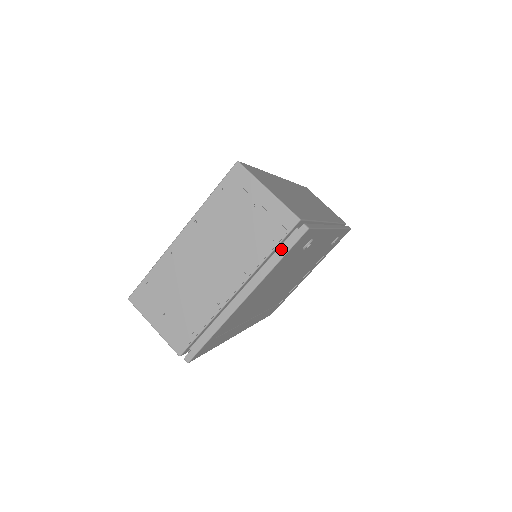
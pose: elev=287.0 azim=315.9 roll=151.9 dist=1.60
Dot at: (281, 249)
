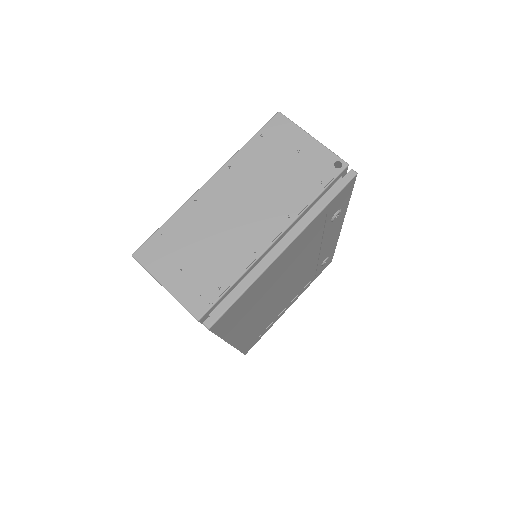
Dot at: (328, 193)
